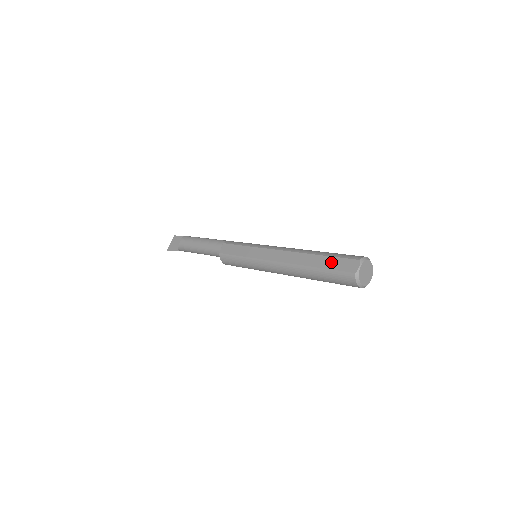
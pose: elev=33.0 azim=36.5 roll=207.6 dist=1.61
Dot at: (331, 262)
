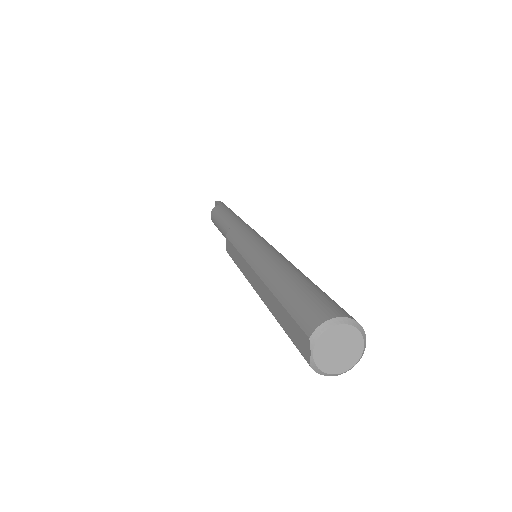
Dot at: (287, 323)
